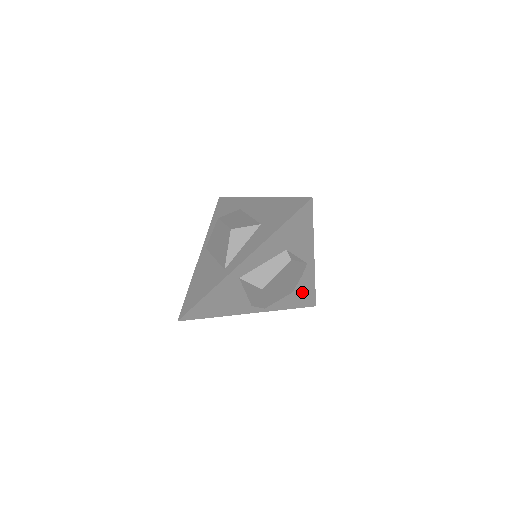
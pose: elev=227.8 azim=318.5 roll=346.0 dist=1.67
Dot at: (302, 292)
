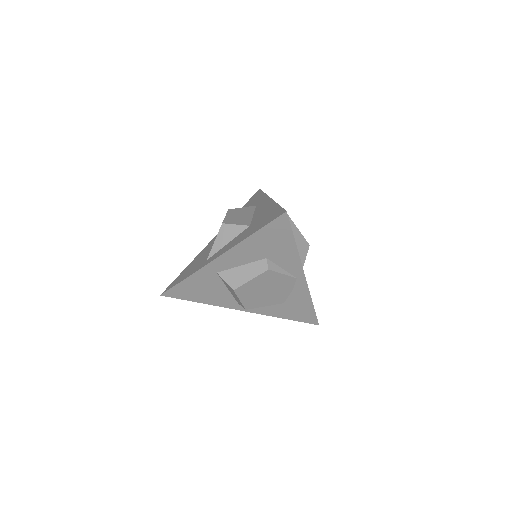
Dot at: (298, 306)
